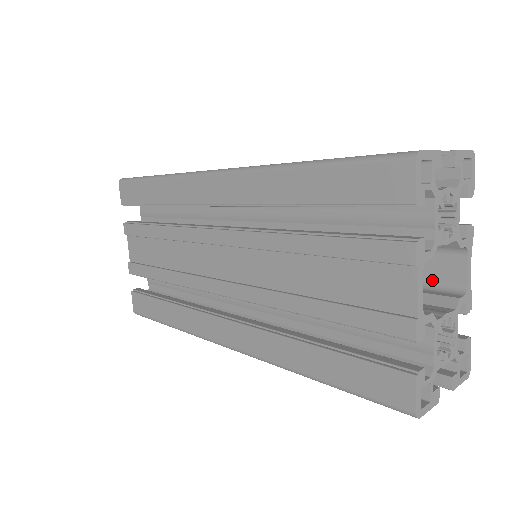
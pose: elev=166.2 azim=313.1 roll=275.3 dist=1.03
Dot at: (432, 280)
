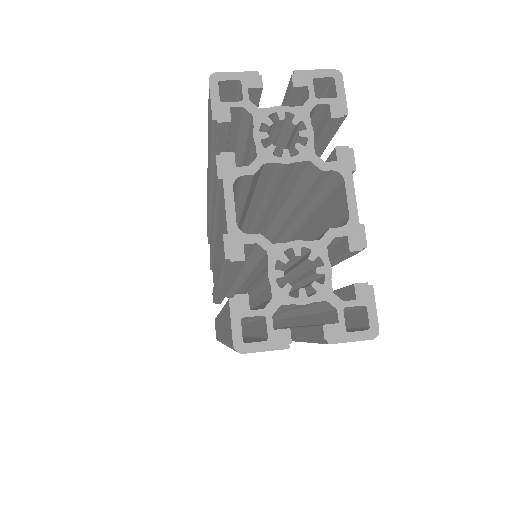
Dot at: (336, 225)
